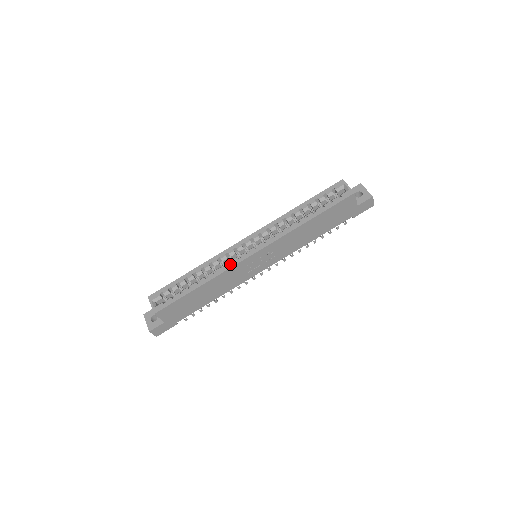
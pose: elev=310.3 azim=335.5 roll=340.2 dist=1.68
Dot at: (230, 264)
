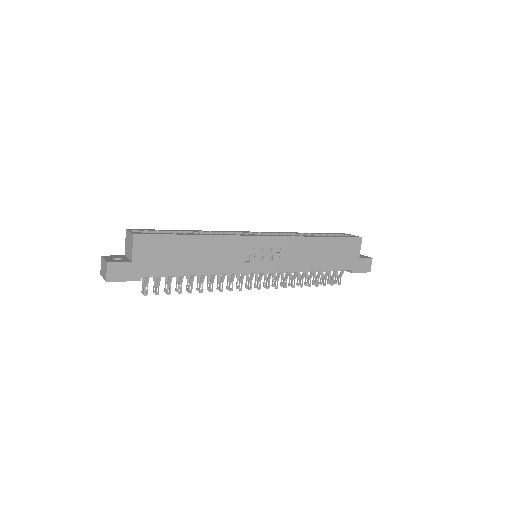
Dot at: occluded
